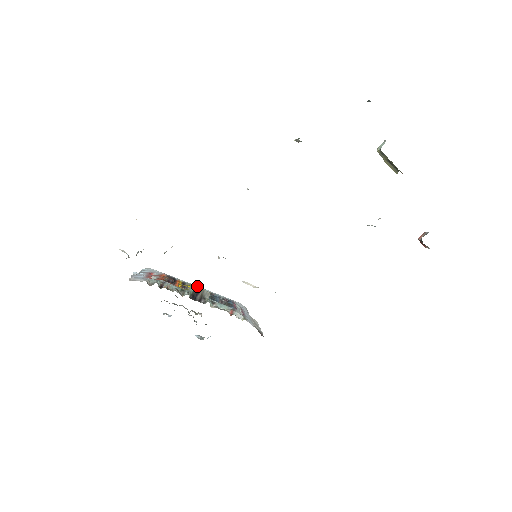
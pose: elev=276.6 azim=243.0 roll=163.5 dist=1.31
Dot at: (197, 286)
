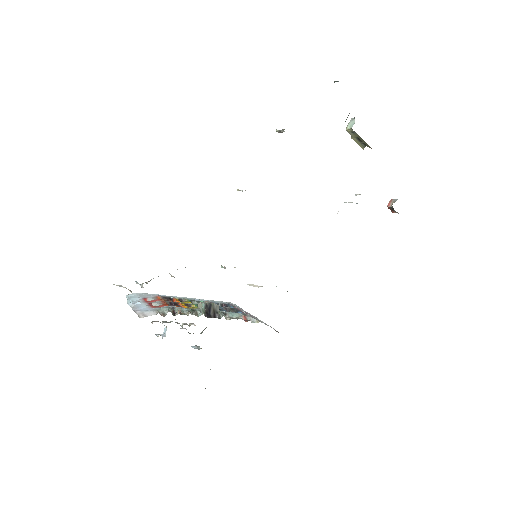
Dot at: (193, 299)
